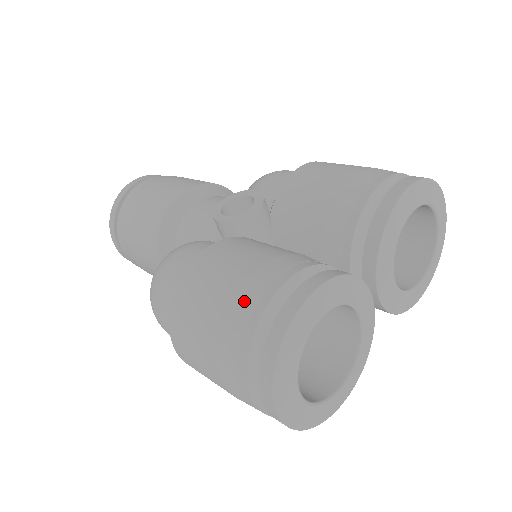
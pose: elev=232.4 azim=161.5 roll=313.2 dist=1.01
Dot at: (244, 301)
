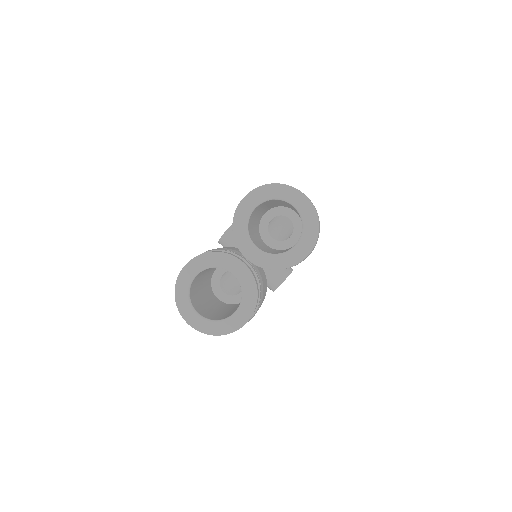
Dot at: occluded
